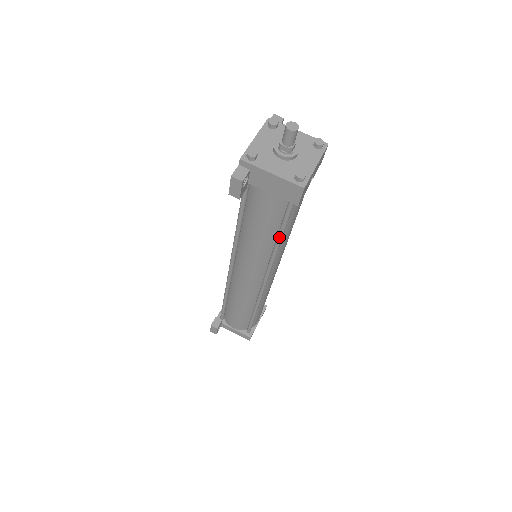
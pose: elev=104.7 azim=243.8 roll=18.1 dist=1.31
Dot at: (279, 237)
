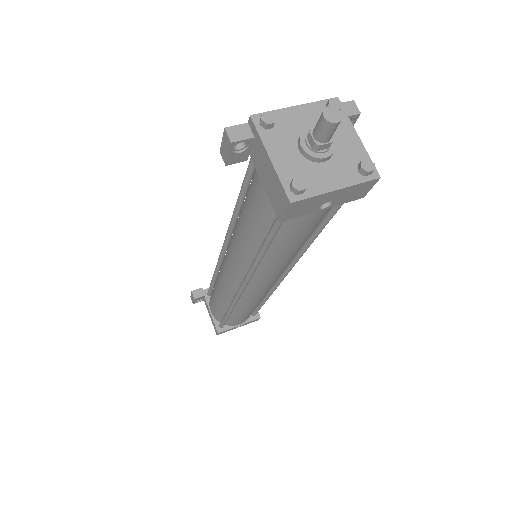
Dot at: (261, 248)
